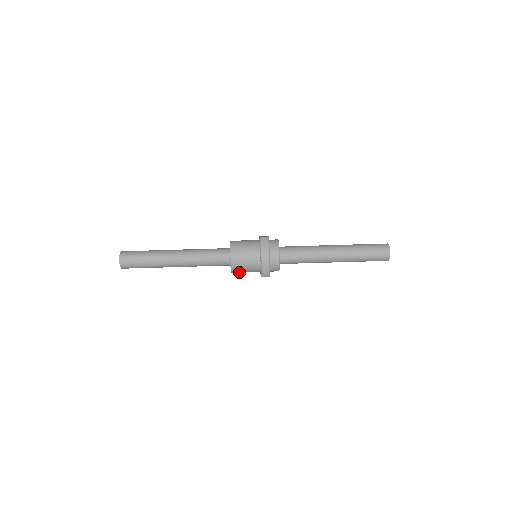
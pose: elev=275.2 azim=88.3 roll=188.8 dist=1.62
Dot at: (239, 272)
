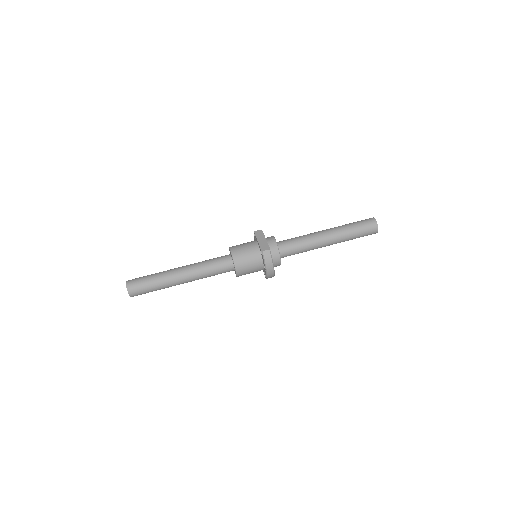
Dot at: occluded
